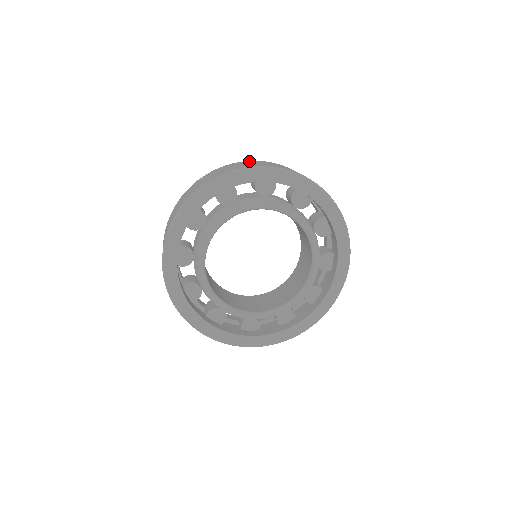
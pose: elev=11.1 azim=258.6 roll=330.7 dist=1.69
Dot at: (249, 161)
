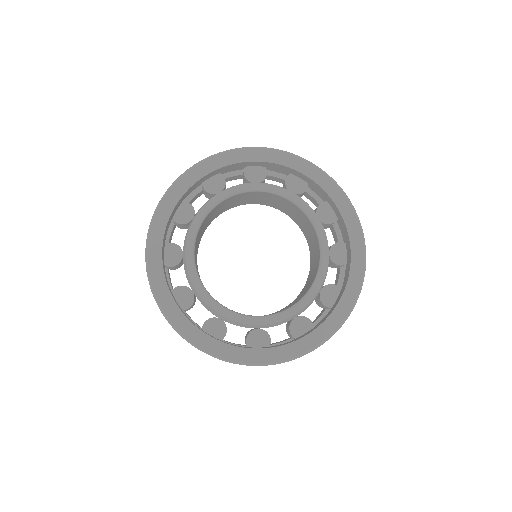
Dot at: occluded
